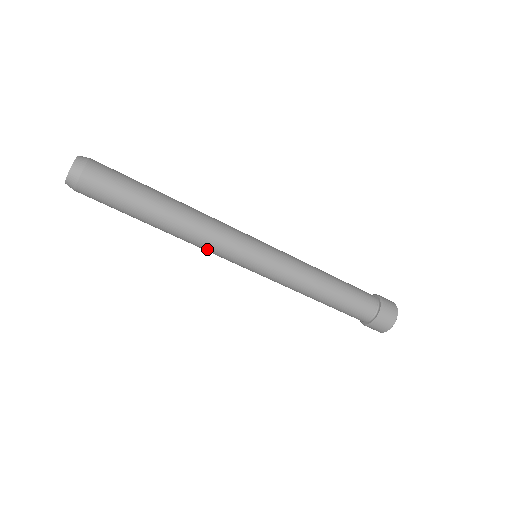
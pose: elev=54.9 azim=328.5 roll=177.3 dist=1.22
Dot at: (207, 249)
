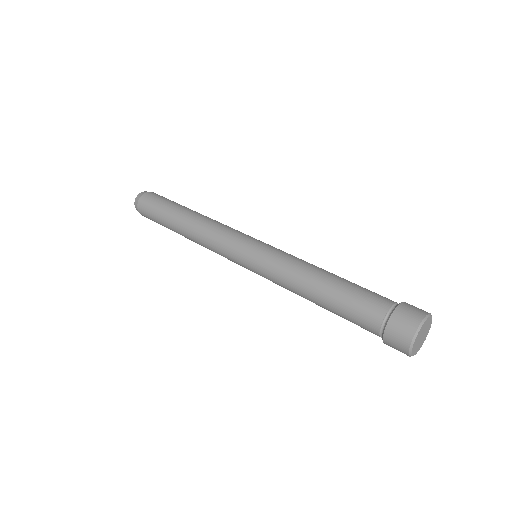
Dot at: occluded
